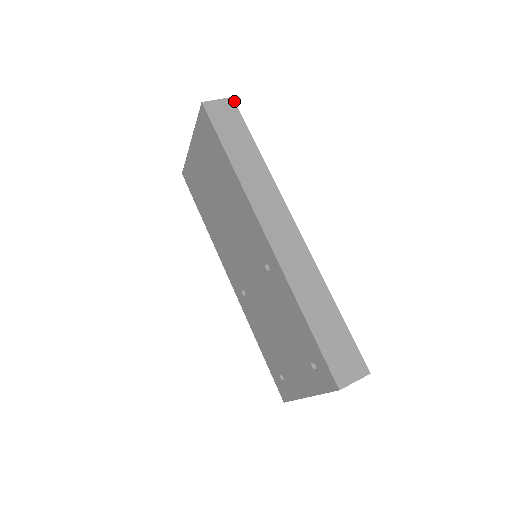
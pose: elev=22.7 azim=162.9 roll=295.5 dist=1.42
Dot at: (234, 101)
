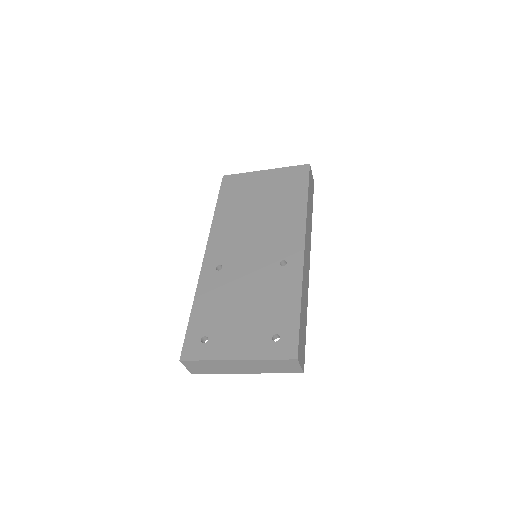
Dot at: occluded
